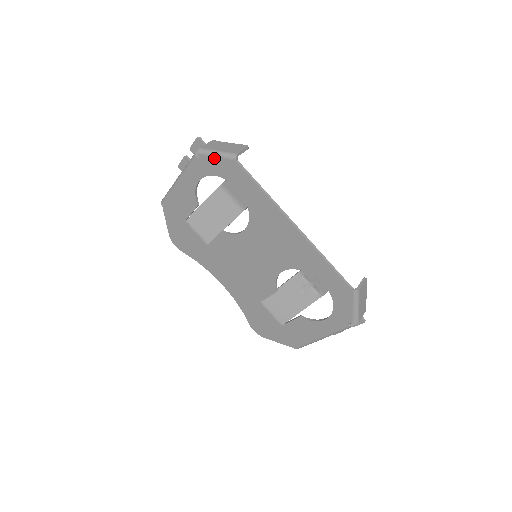
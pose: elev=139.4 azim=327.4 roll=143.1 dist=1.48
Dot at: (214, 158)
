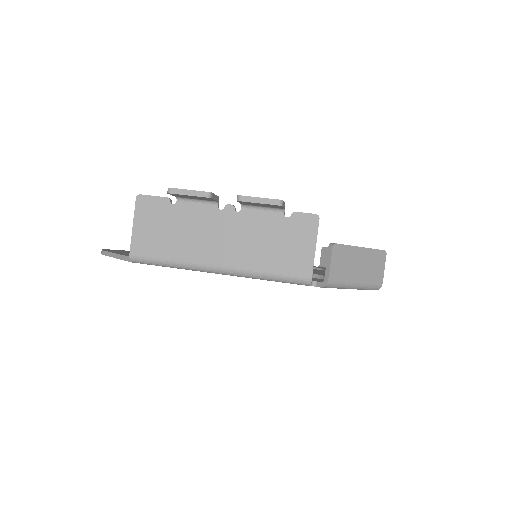
Dot at: occluded
